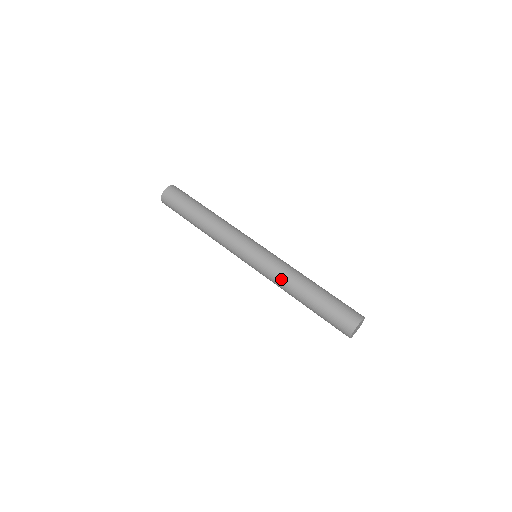
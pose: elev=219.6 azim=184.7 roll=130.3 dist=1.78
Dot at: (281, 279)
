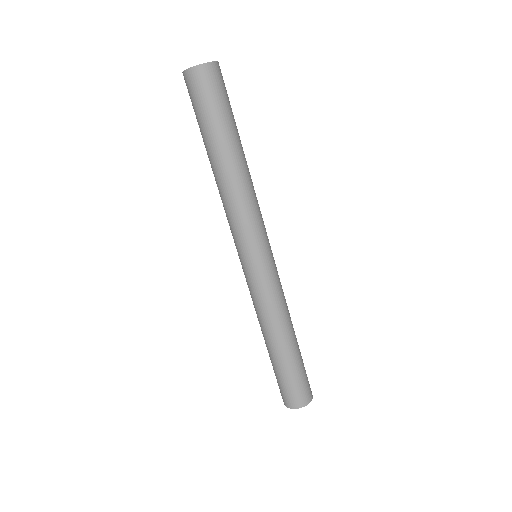
Dot at: (272, 312)
